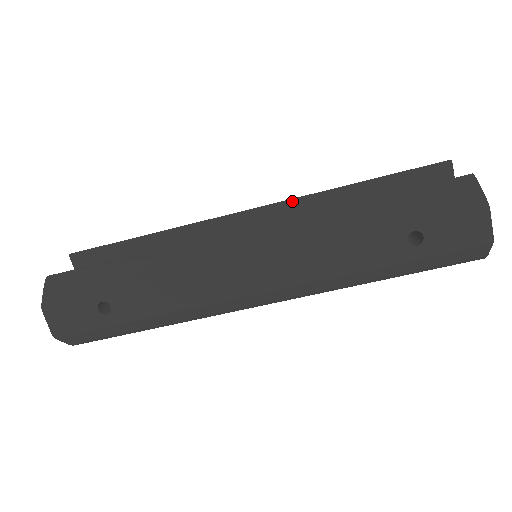
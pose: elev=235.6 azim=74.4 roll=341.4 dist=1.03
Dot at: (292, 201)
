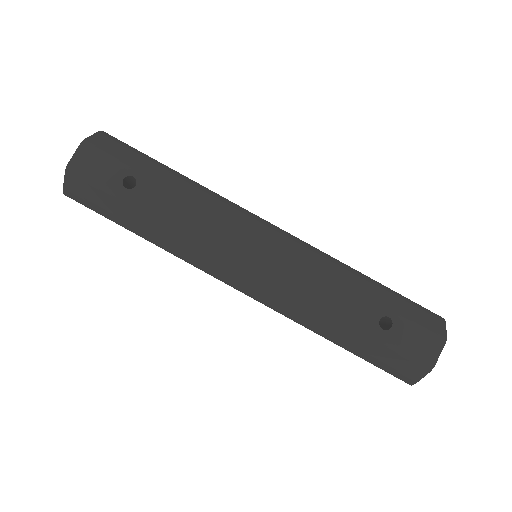
Dot at: occluded
